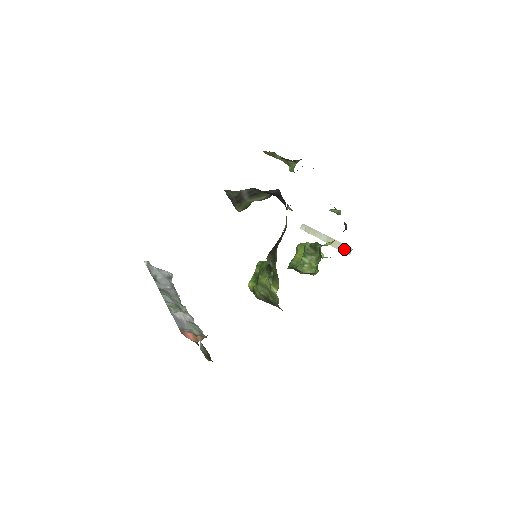
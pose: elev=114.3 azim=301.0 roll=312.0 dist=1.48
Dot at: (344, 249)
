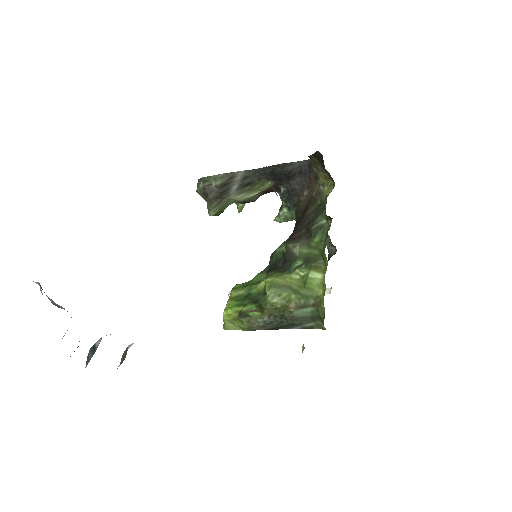
Dot at: occluded
